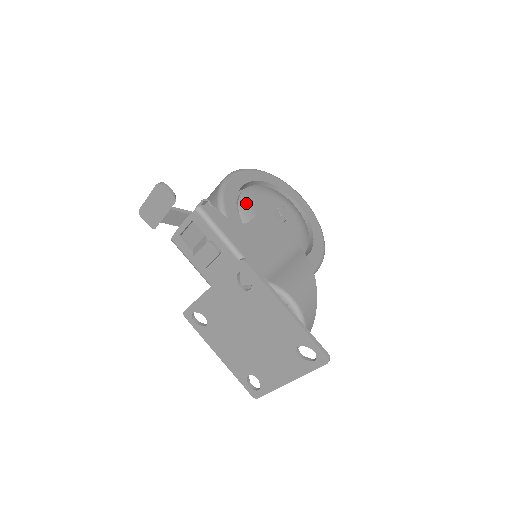
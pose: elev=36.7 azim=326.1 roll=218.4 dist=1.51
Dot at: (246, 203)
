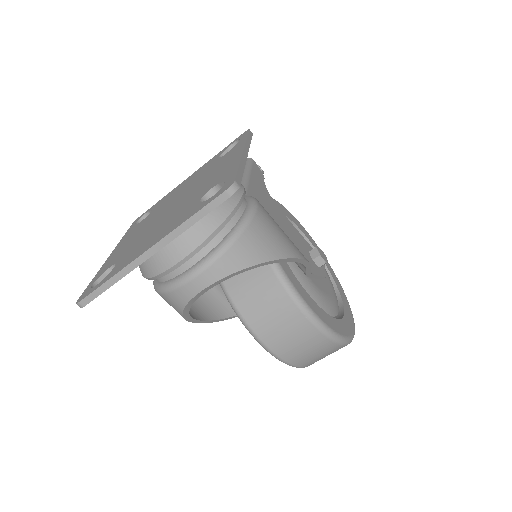
Dot at: occluded
